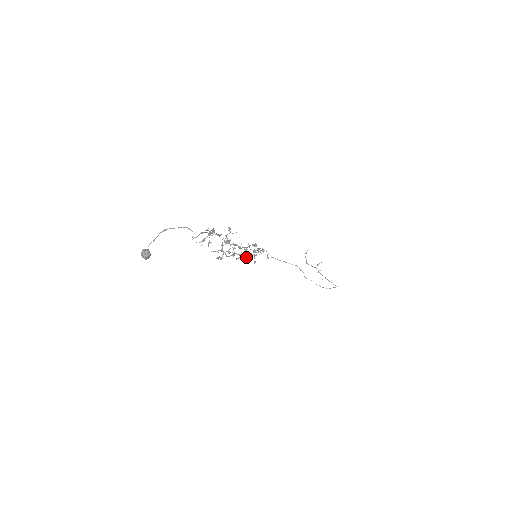
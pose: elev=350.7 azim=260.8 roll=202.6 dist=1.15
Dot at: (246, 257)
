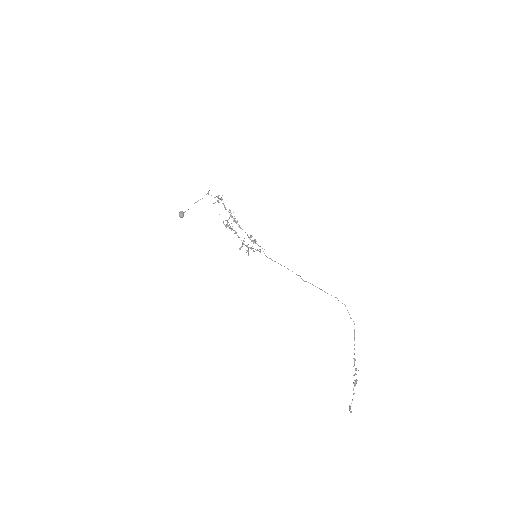
Dot at: (247, 251)
